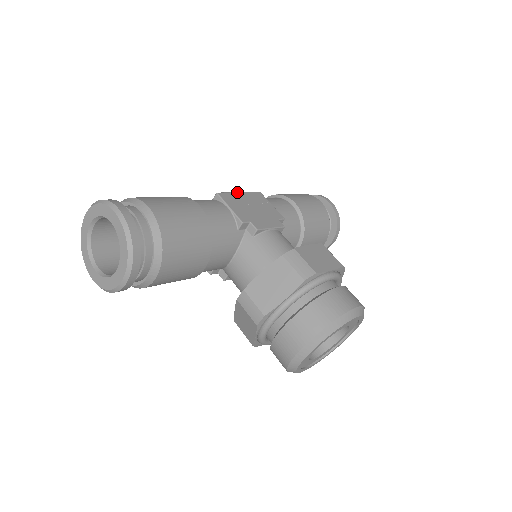
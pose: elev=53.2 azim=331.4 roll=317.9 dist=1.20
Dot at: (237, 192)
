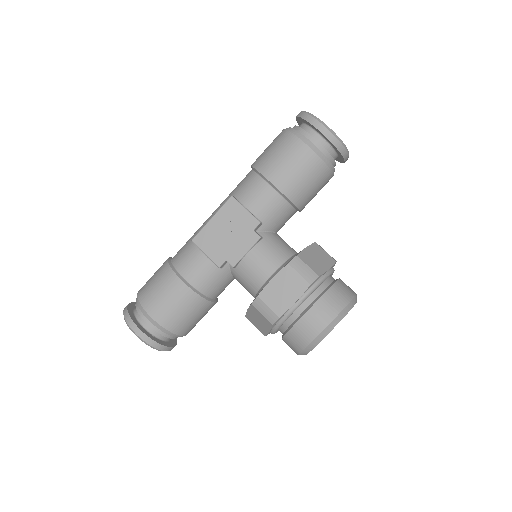
Dot at: (209, 221)
